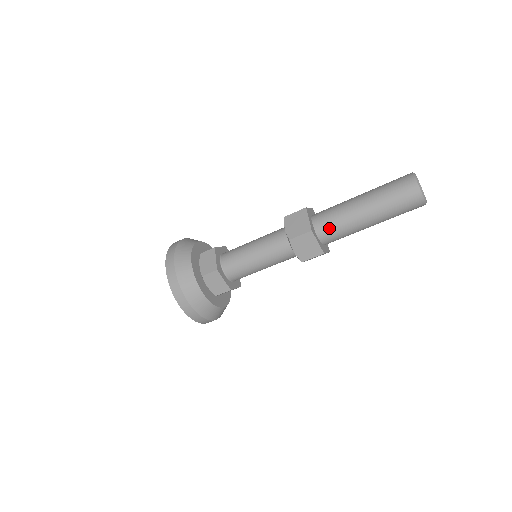
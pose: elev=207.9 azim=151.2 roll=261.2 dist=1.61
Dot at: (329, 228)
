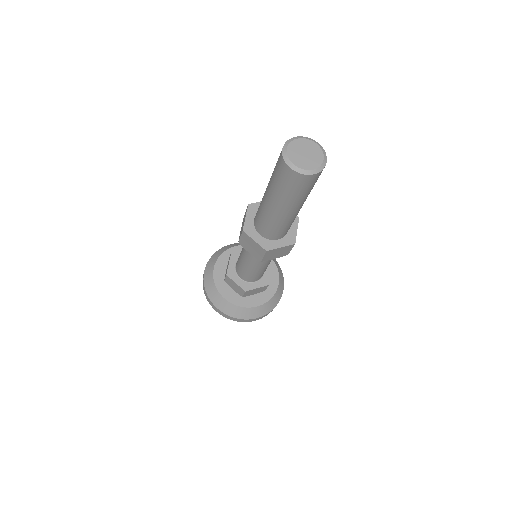
Dot at: (260, 223)
